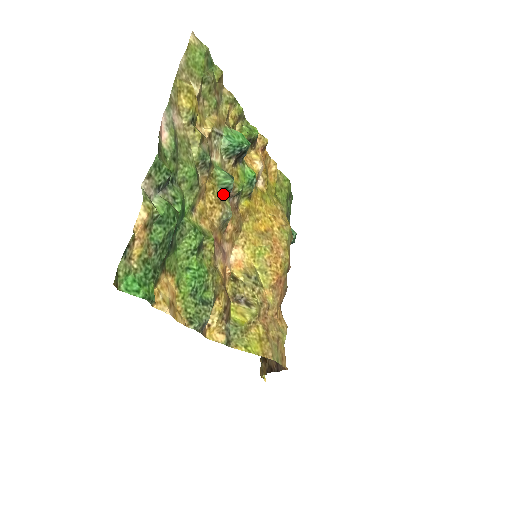
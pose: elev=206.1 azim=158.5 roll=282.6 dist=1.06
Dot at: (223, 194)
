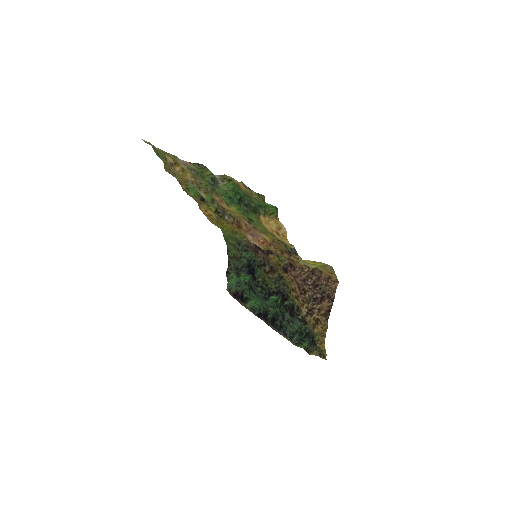
Dot at: occluded
